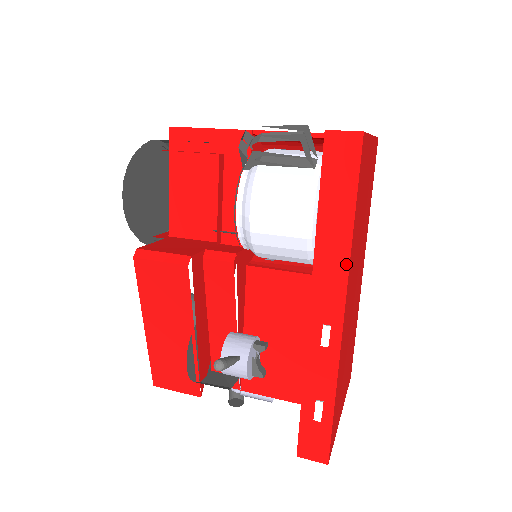
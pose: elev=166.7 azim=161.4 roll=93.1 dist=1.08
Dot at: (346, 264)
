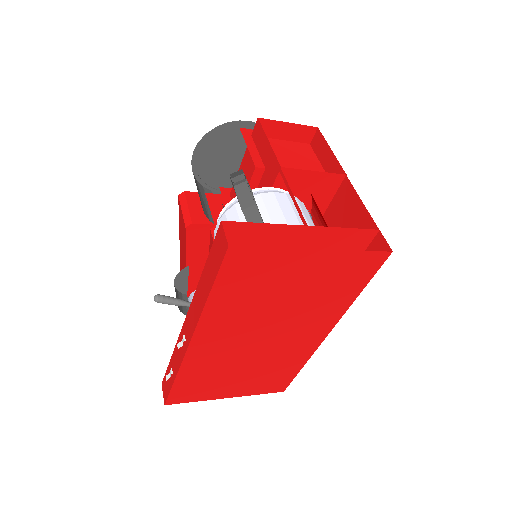
Dot at: (199, 316)
